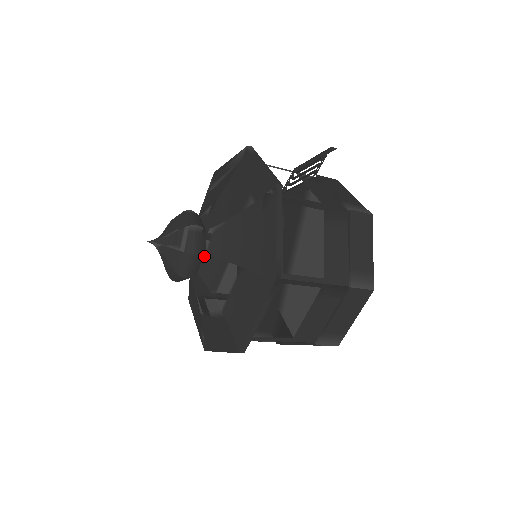
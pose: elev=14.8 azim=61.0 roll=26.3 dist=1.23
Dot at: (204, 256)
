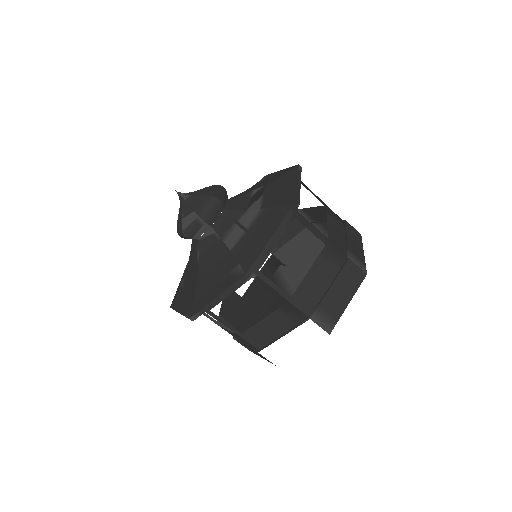
Dot at: (227, 200)
